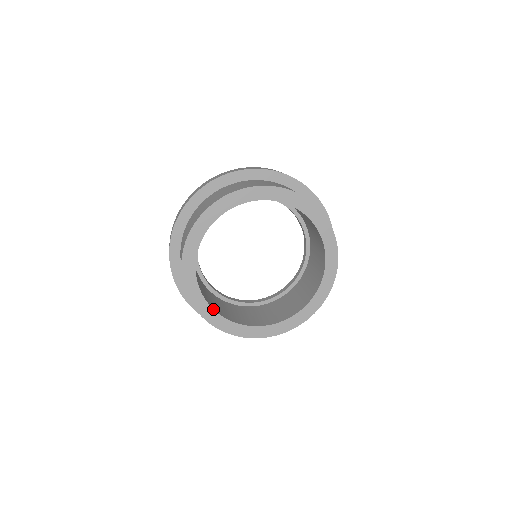
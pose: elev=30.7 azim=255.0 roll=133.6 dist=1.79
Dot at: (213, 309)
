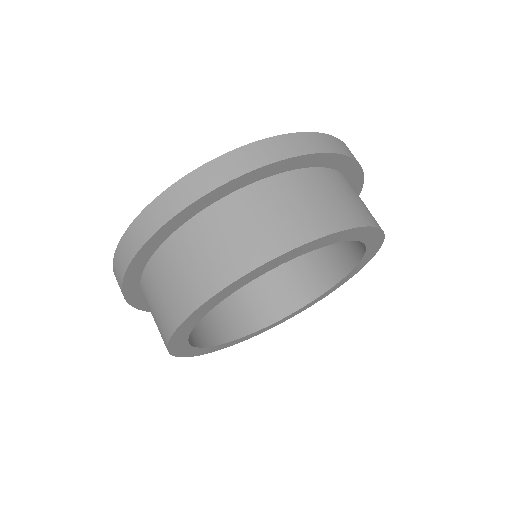
Dot at: (188, 337)
